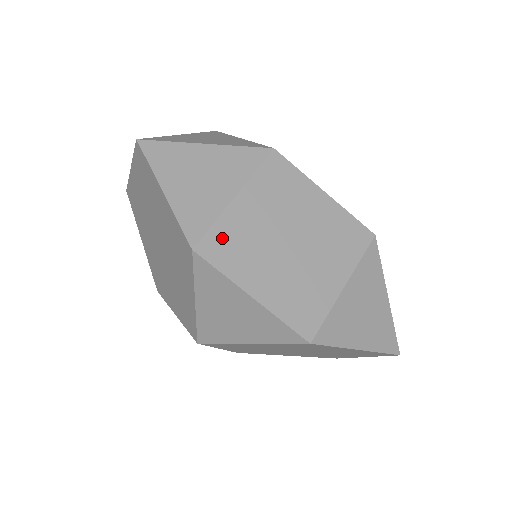
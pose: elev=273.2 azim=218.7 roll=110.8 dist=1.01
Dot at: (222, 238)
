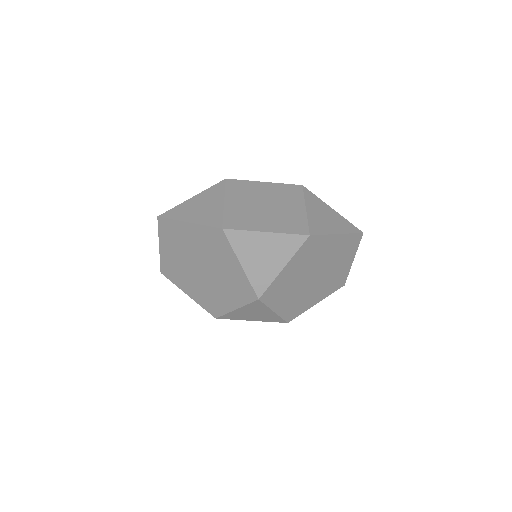
Dot at: (232, 219)
